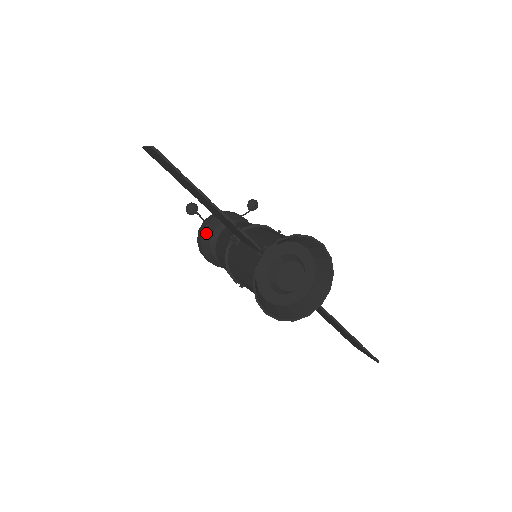
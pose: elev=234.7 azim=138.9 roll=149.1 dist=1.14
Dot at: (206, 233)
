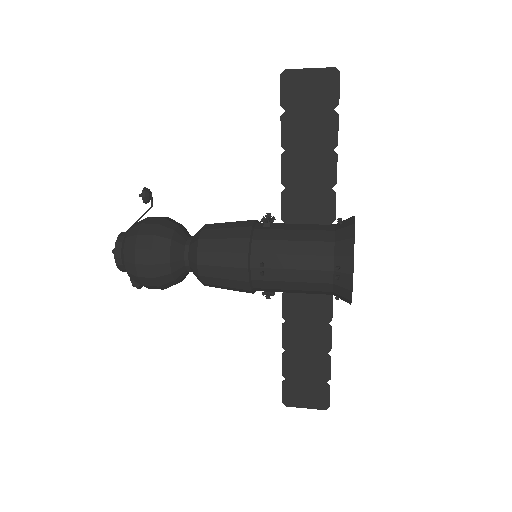
Dot at: (165, 226)
